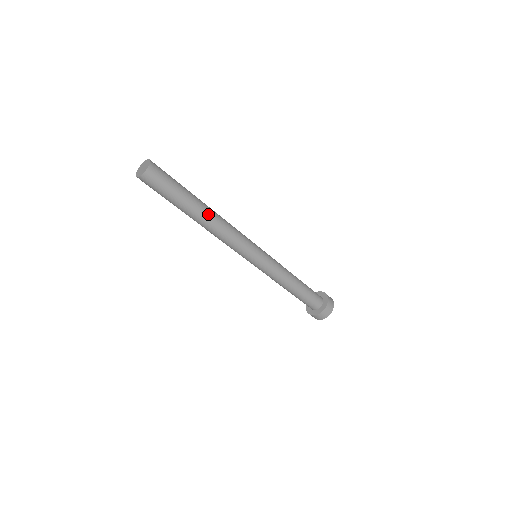
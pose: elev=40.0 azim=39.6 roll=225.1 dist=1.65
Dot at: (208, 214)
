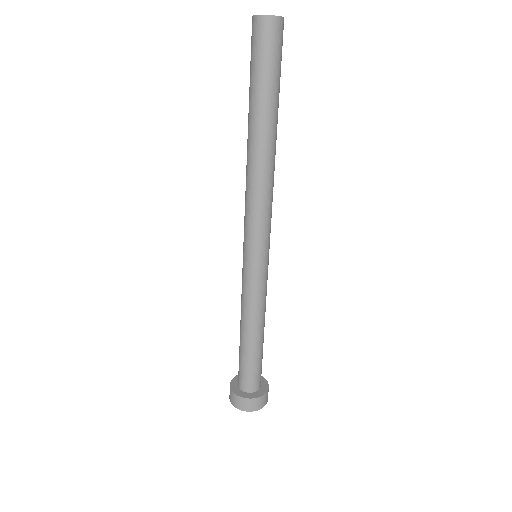
Dot at: (275, 144)
